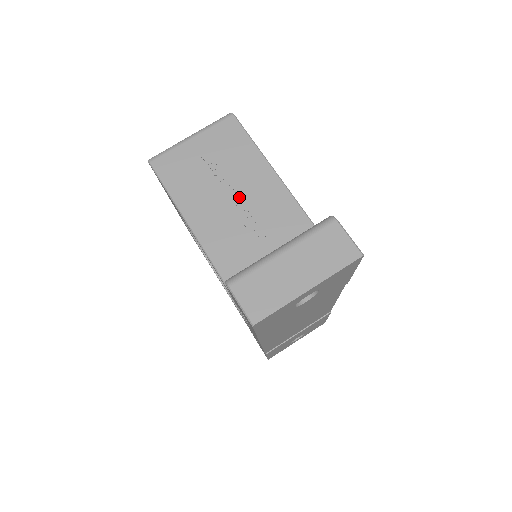
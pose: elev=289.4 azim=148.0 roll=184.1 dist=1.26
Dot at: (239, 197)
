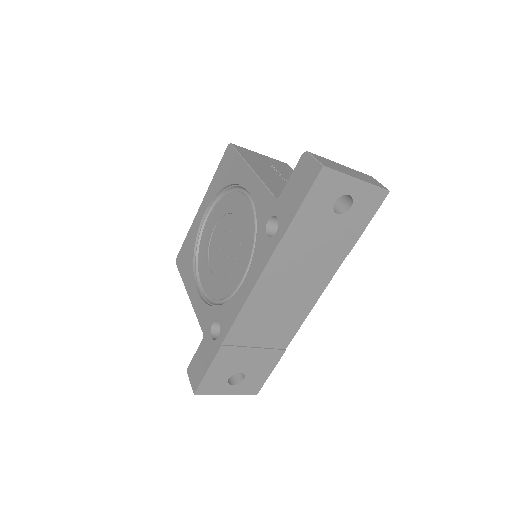
Dot at: (287, 180)
